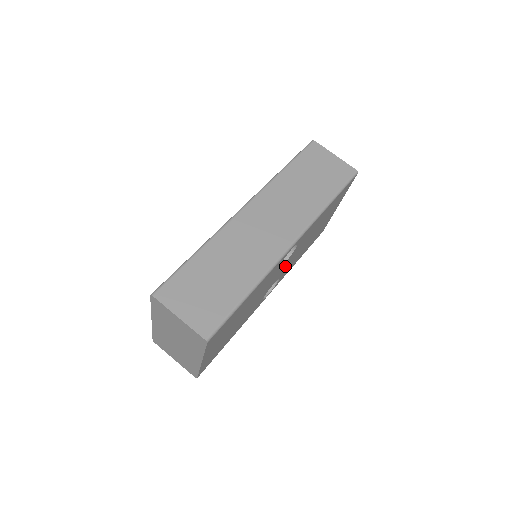
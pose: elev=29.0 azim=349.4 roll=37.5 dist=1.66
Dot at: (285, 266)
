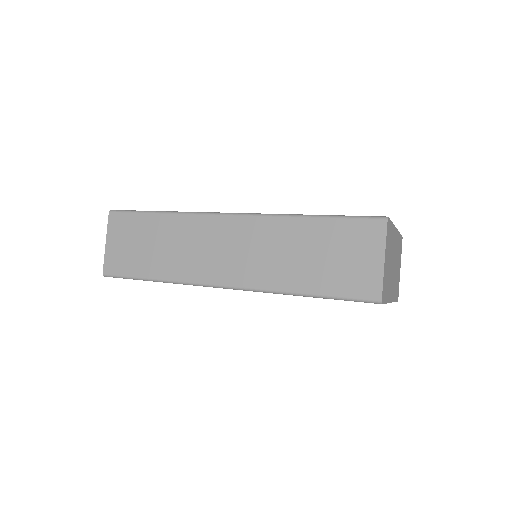
Dot at: occluded
